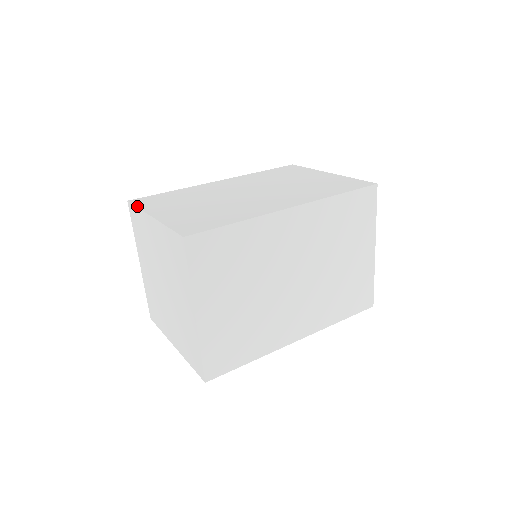
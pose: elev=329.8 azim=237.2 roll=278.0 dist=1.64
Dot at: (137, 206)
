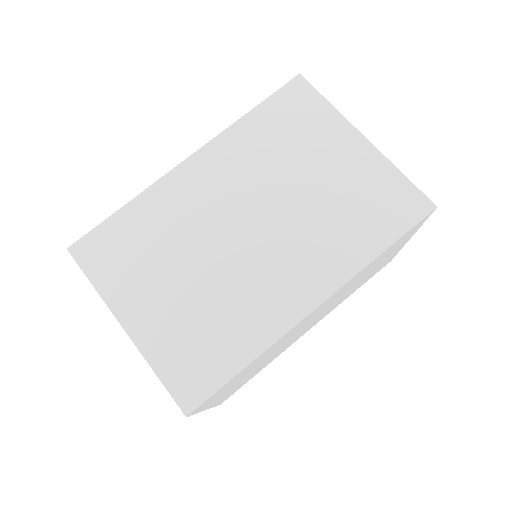
Dot at: (89, 279)
